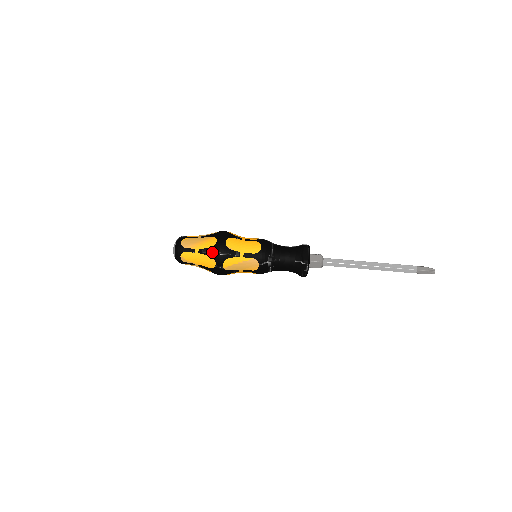
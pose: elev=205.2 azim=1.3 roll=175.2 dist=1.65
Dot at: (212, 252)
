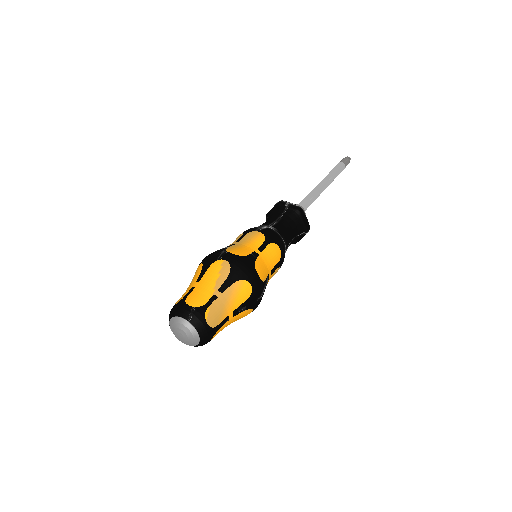
Dot at: (251, 303)
